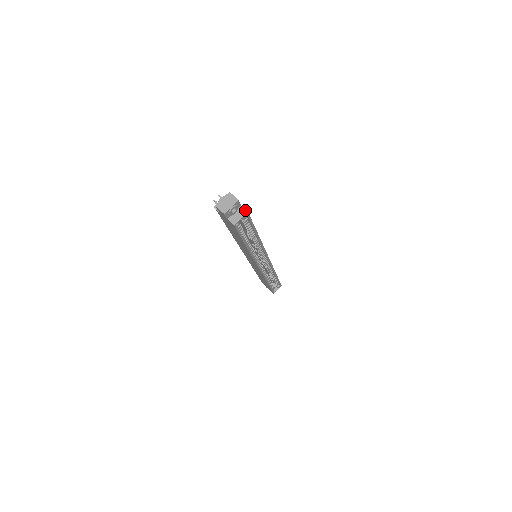
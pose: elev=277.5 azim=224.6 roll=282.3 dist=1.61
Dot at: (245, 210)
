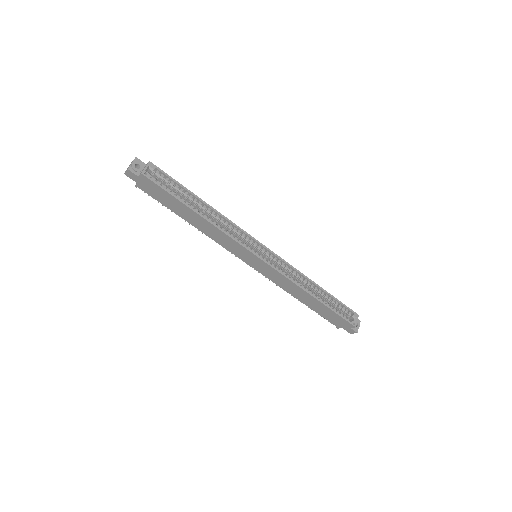
Dot at: (148, 163)
